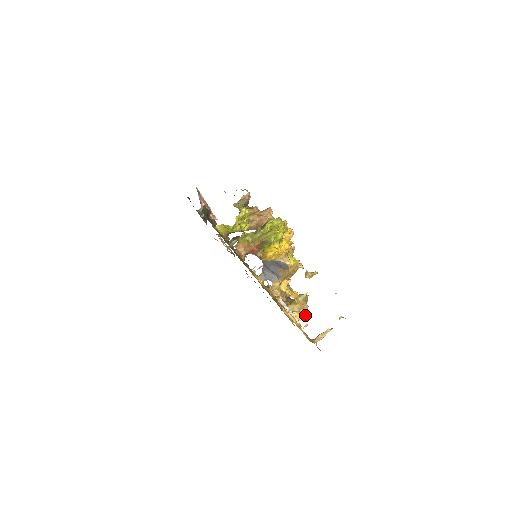
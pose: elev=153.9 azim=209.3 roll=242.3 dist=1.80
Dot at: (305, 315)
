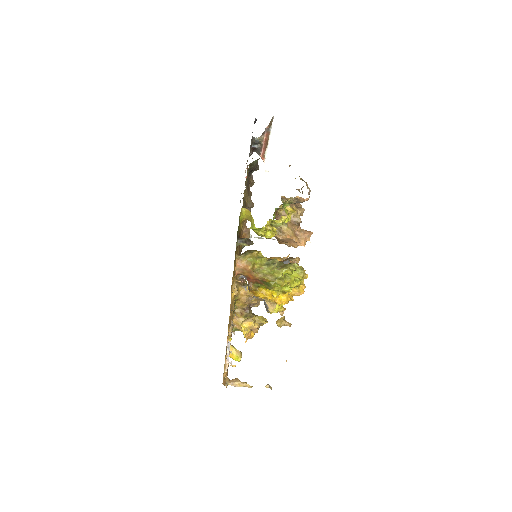
Dot at: occluded
